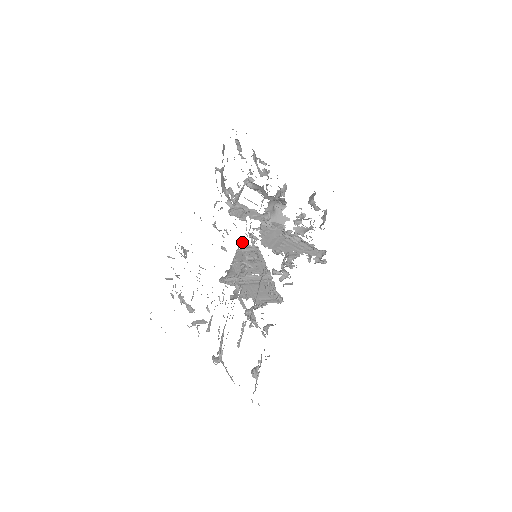
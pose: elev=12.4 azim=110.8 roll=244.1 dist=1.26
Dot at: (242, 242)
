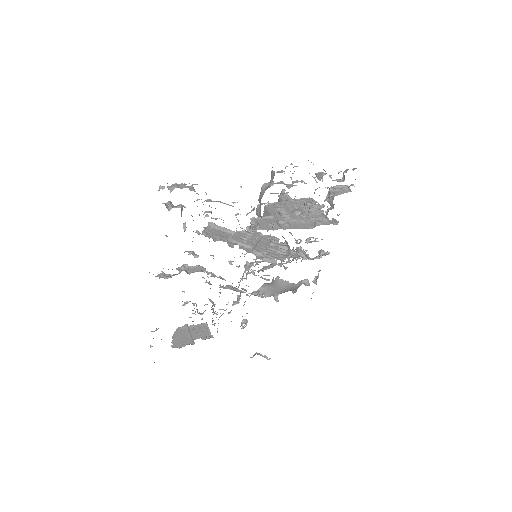
Dot at: occluded
